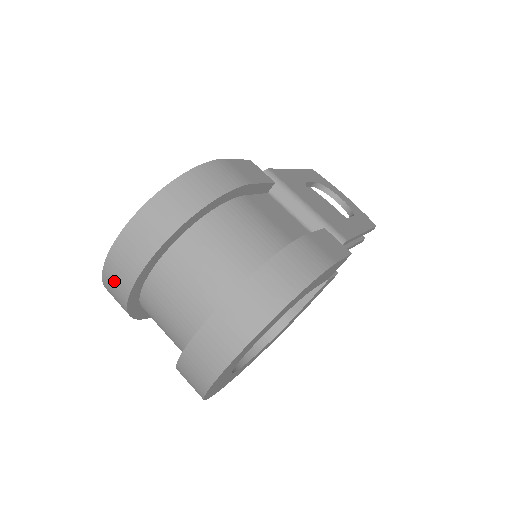
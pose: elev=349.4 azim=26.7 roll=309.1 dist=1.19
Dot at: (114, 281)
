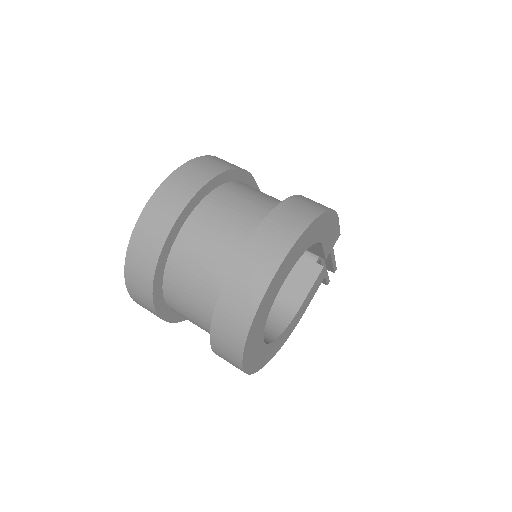
Dot at: (146, 238)
